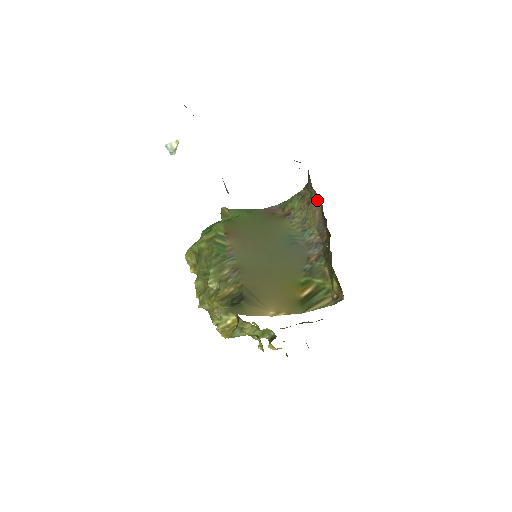
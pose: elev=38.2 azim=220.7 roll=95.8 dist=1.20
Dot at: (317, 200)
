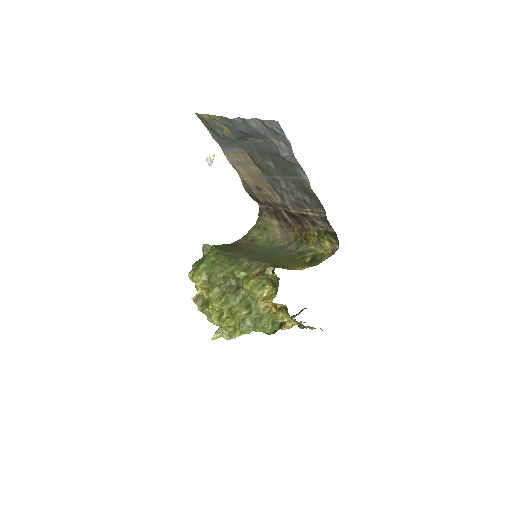
Dot at: (272, 223)
